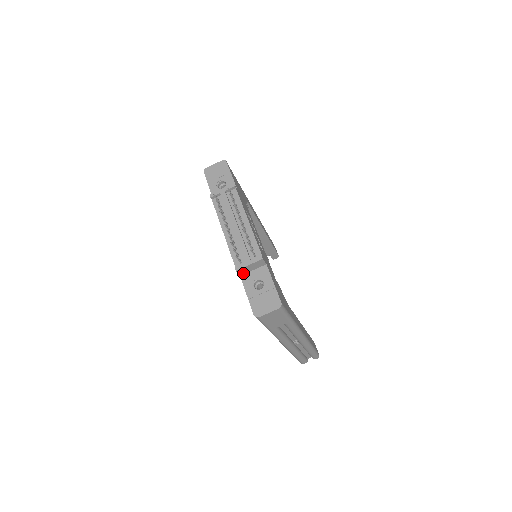
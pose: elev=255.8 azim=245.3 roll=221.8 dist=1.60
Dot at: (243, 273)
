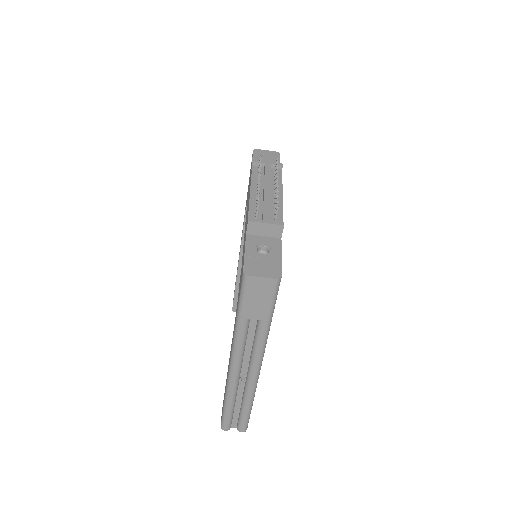
Dot at: (252, 232)
